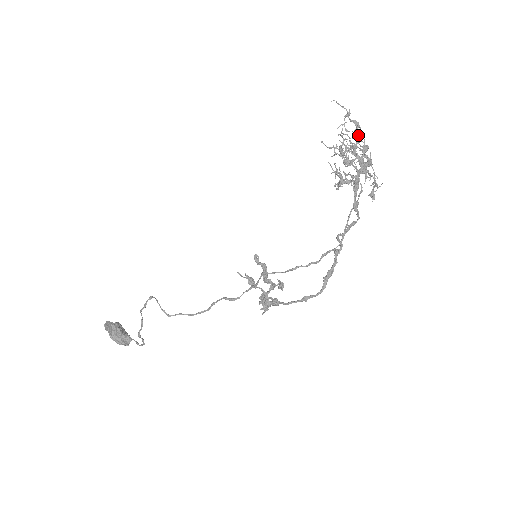
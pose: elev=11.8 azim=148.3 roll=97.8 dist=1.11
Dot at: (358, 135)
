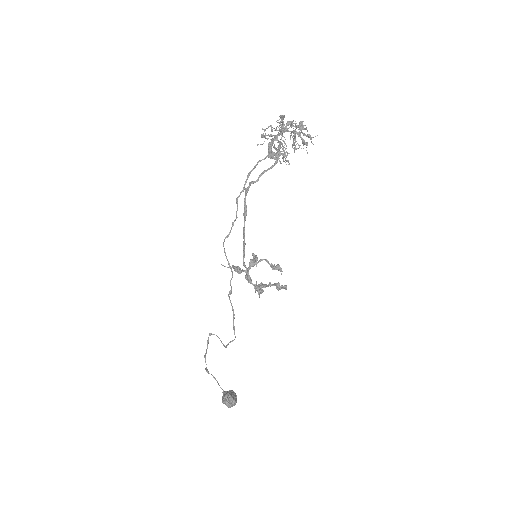
Dot at: (288, 121)
